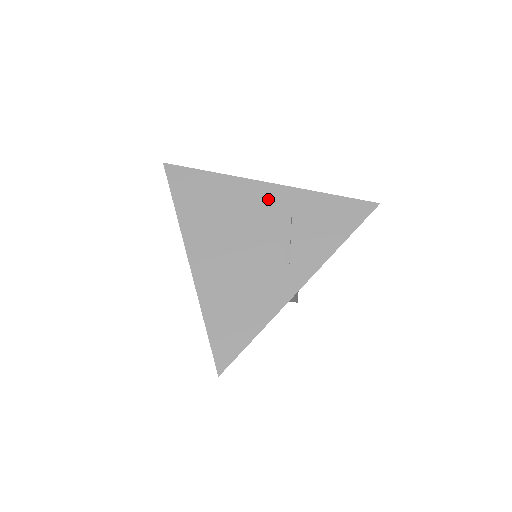
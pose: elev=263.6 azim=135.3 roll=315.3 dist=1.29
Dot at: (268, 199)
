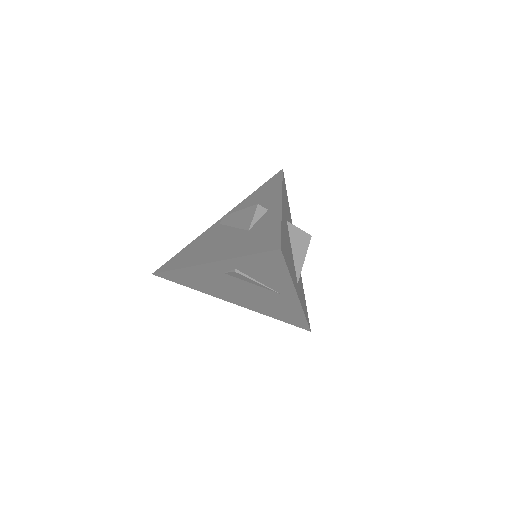
Dot at: (220, 271)
